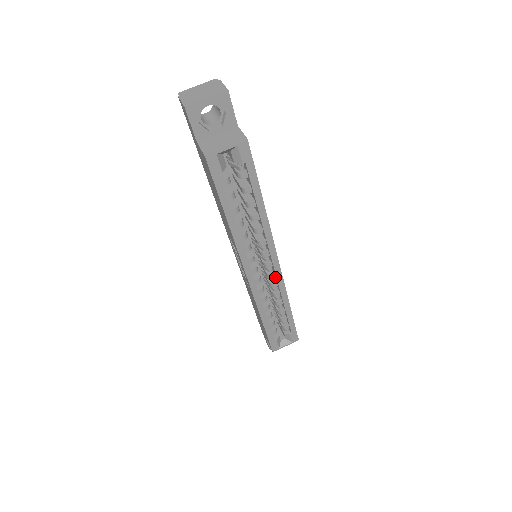
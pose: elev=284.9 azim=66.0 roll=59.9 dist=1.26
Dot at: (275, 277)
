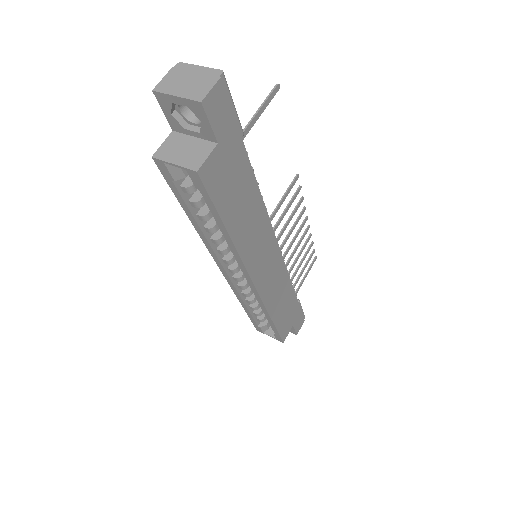
Dot at: occluded
